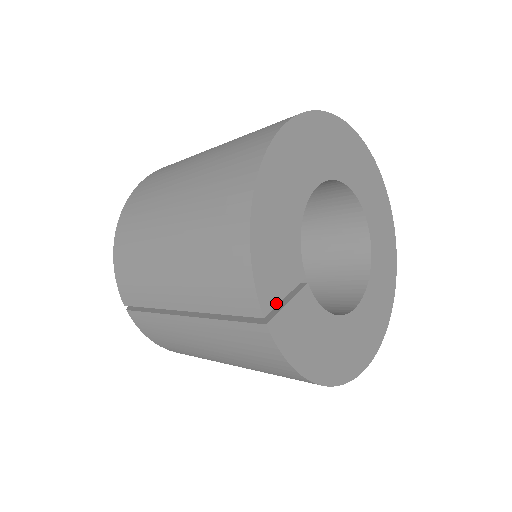
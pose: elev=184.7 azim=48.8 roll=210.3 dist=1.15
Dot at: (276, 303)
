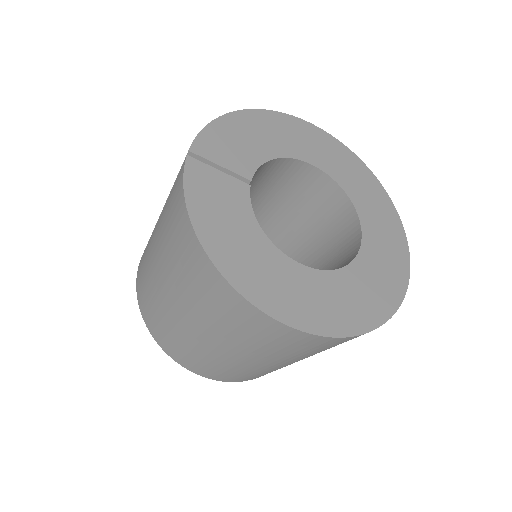
Dot at: (208, 158)
